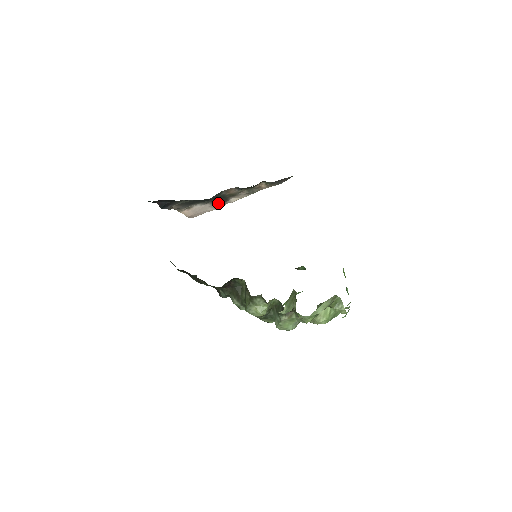
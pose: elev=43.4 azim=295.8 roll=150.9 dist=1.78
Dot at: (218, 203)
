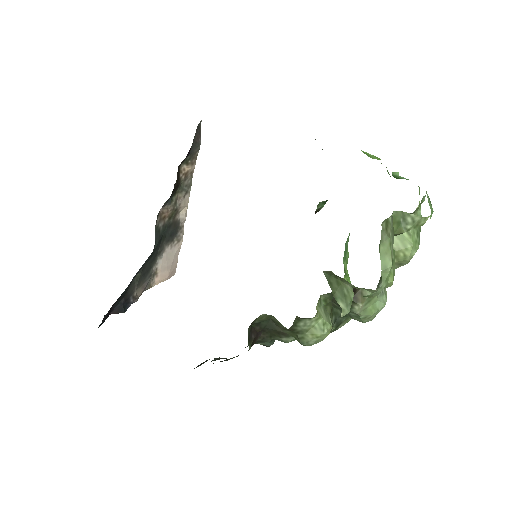
Dot at: (174, 236)
